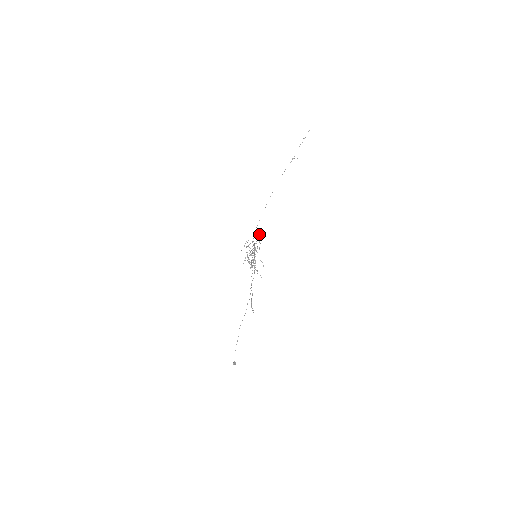
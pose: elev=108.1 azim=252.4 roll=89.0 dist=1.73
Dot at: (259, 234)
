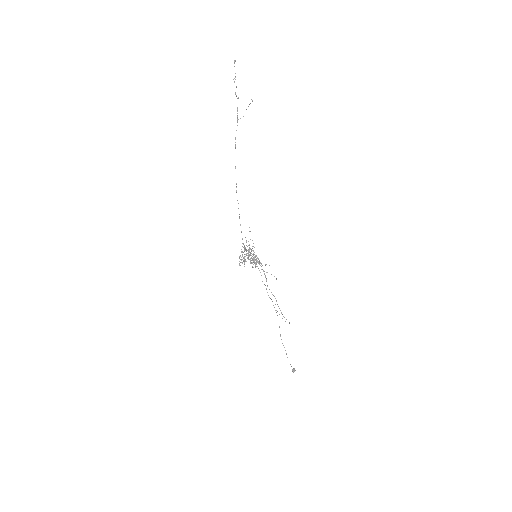
Dot at: occluded
